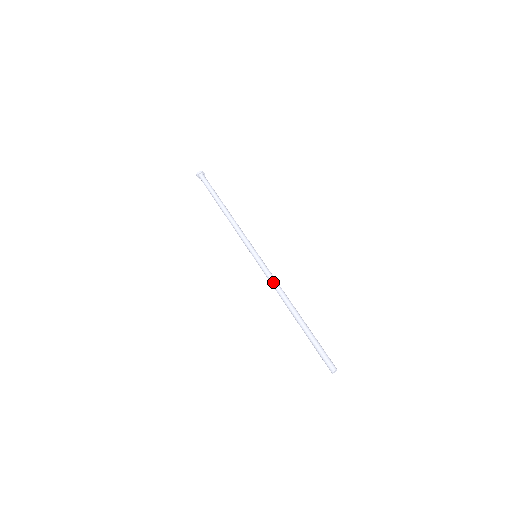
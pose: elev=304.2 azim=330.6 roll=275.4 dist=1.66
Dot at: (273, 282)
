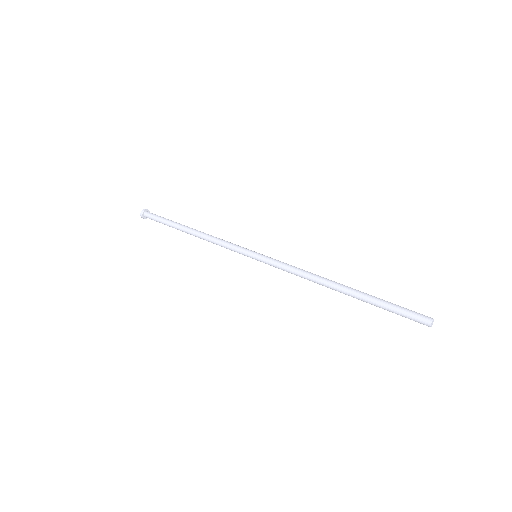
Dot at: (293, 270)
